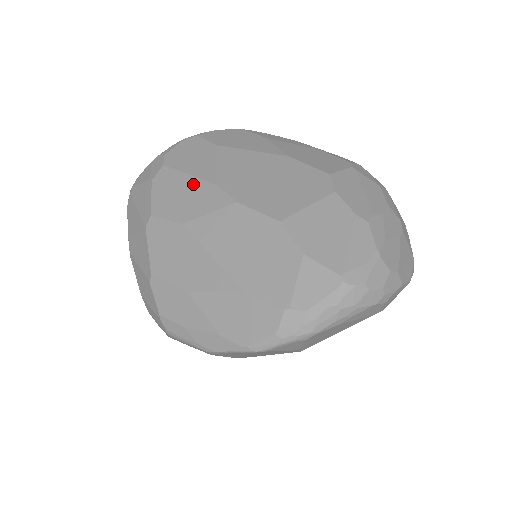
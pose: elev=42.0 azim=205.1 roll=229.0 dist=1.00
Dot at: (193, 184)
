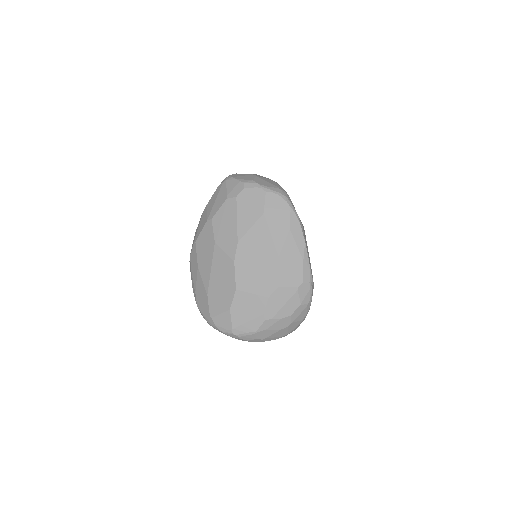
Dot at: (233, 228)
